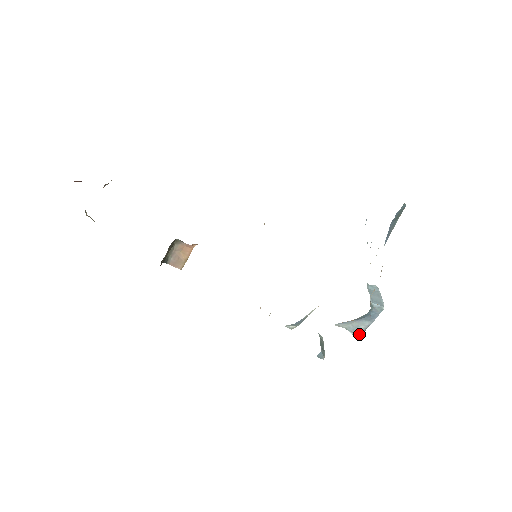
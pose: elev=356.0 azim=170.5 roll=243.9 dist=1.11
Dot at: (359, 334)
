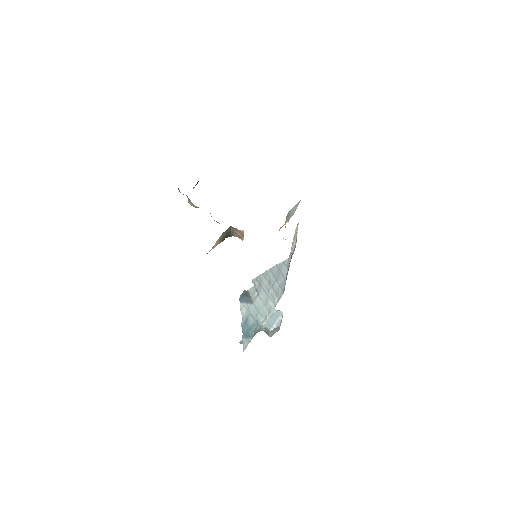
Dot at: (269, 336)
